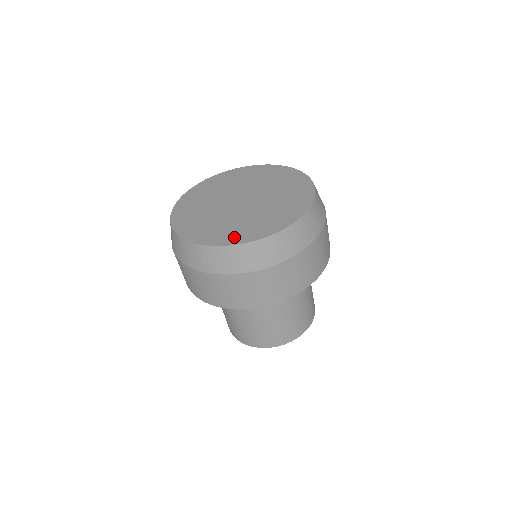
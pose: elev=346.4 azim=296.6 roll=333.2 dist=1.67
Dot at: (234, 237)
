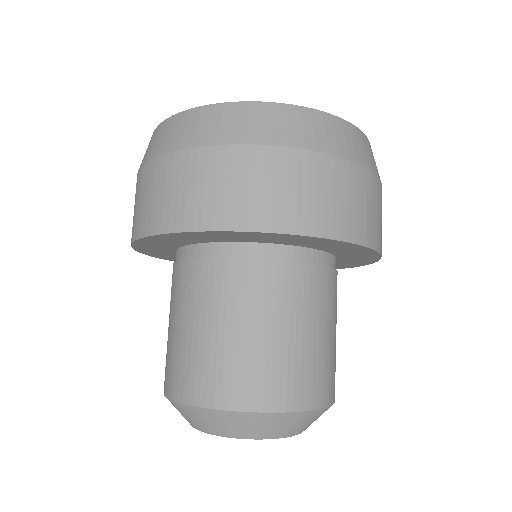
Dot at: occluded
